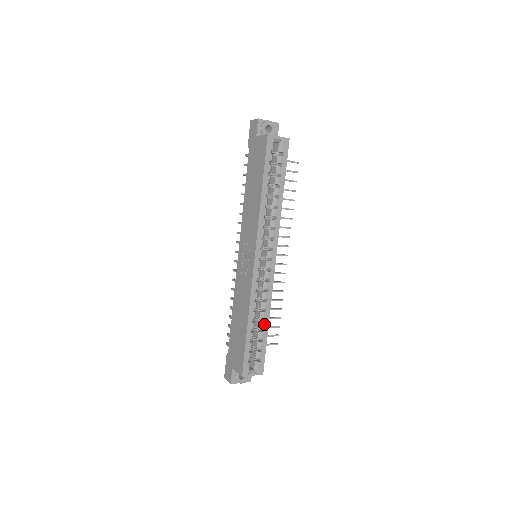
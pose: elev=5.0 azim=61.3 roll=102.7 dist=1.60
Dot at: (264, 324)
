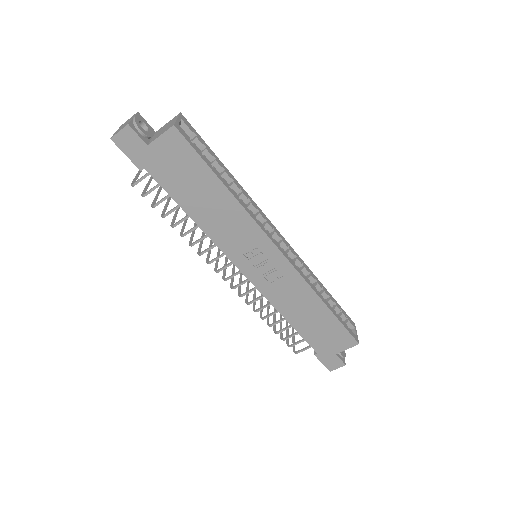
Dot at: (325, 291)
